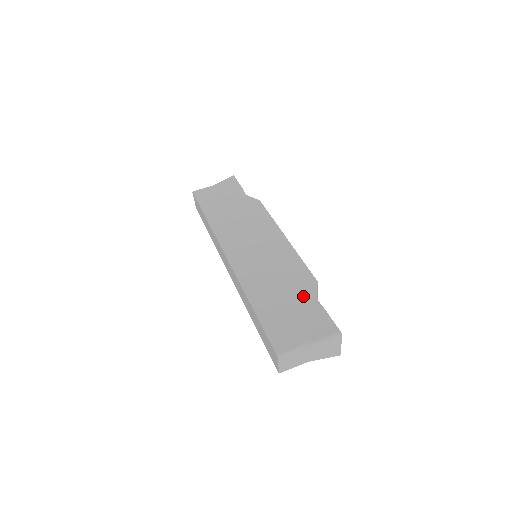
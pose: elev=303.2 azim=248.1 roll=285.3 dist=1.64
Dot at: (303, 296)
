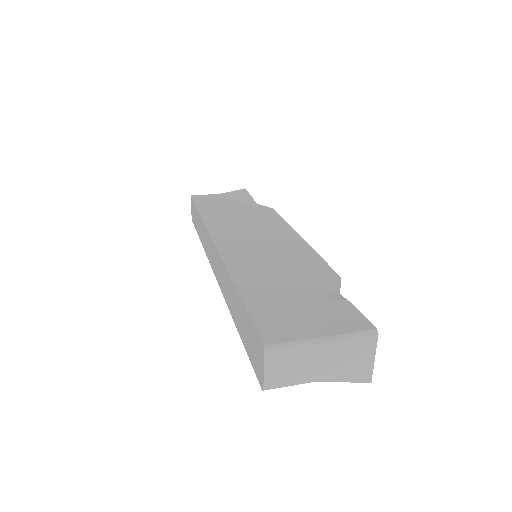
Dot at: (318, 288)
